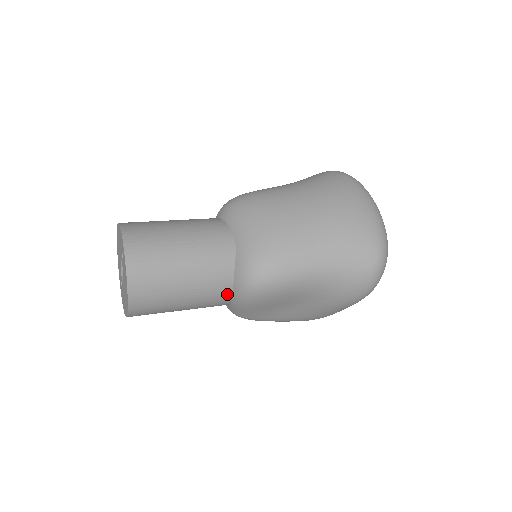
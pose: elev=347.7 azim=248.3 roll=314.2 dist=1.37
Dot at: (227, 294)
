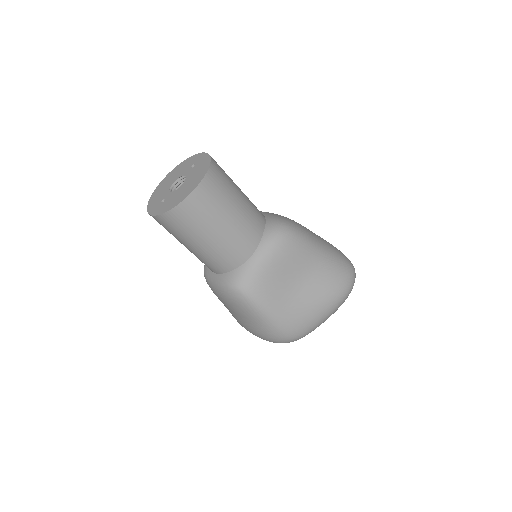
Dot at: (257, 237)
